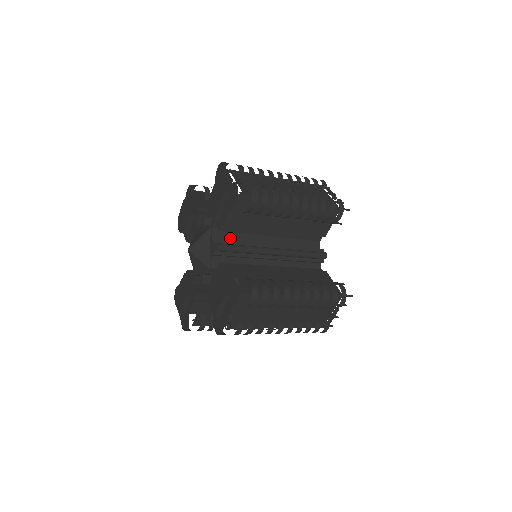
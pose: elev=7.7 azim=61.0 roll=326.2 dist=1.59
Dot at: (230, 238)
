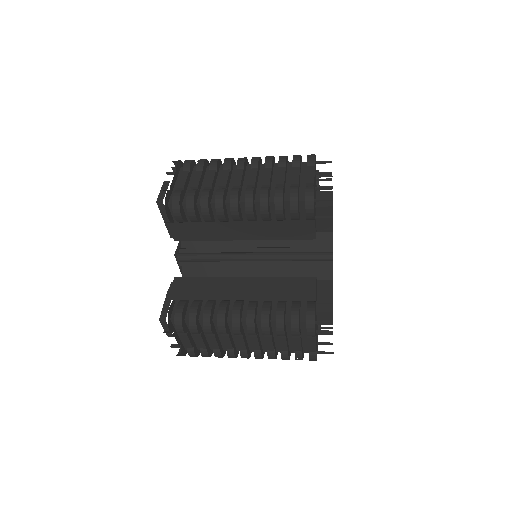
Dot at: (203, 243)
